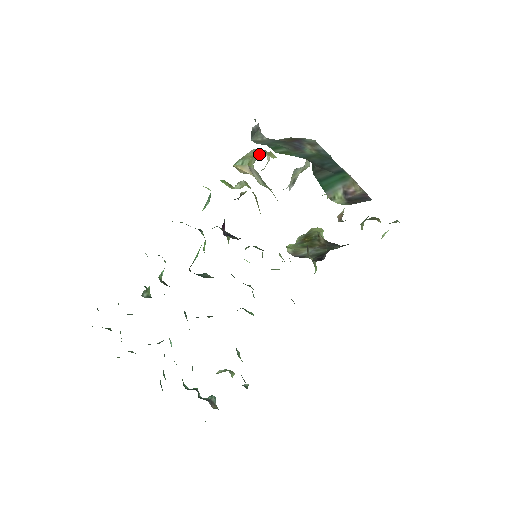
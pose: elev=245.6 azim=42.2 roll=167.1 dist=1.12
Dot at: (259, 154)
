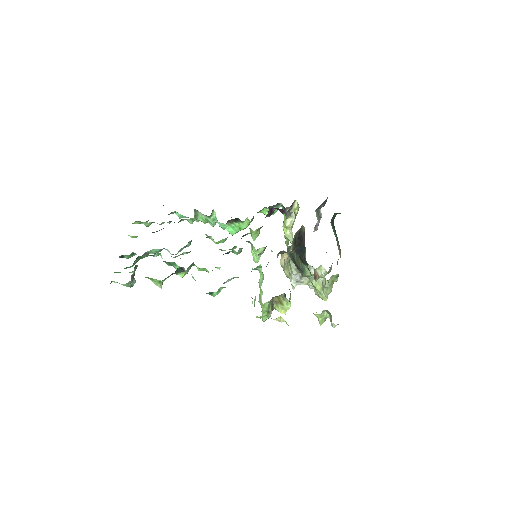
Dot at: occluded
